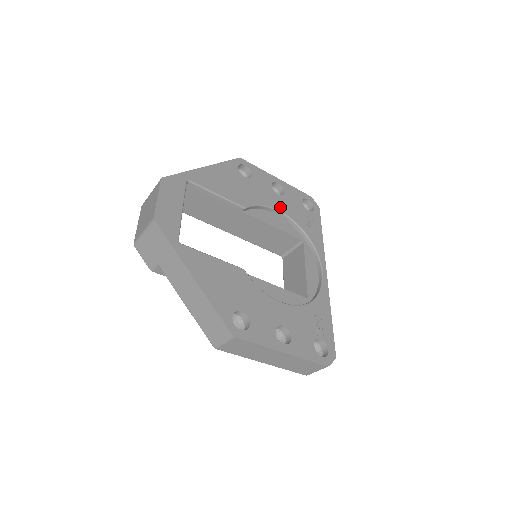
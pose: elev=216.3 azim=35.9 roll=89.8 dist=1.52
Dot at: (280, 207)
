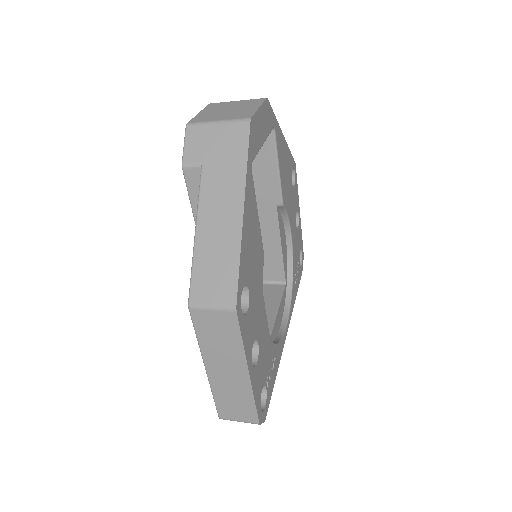
Dot at: (293, 236)
